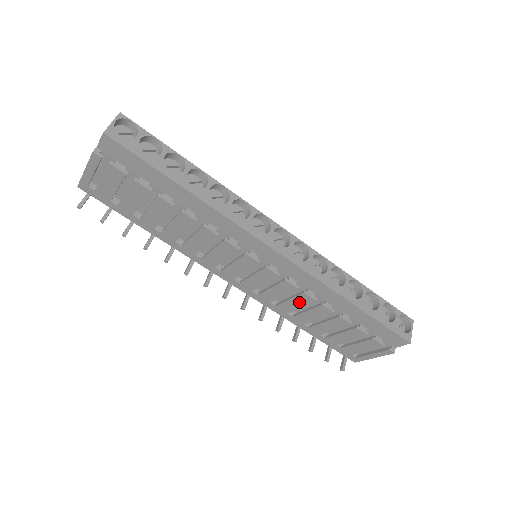
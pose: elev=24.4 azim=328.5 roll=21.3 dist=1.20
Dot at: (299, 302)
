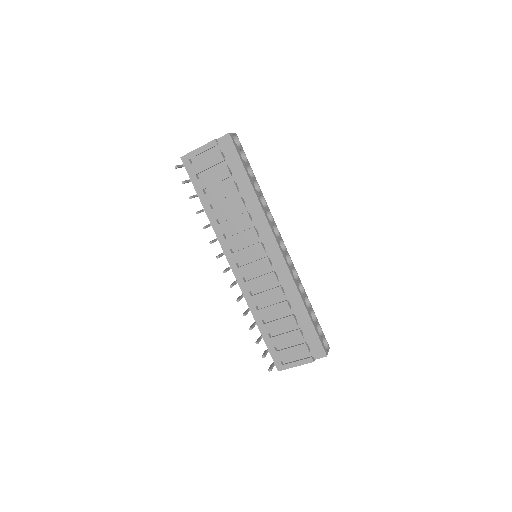
Dot at: (271, 295)
